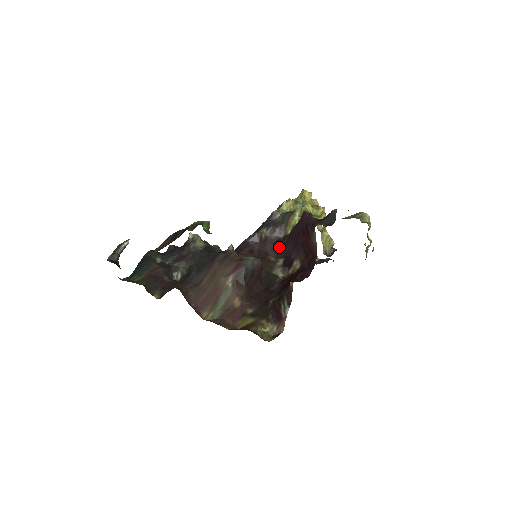
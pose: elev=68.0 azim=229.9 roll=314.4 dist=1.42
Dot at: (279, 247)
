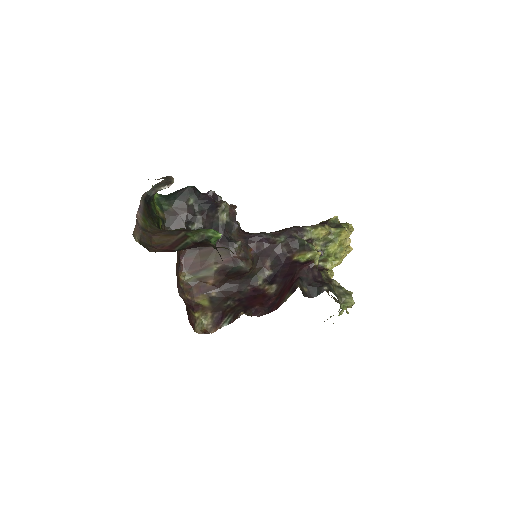
Dot at: (279, 261)
